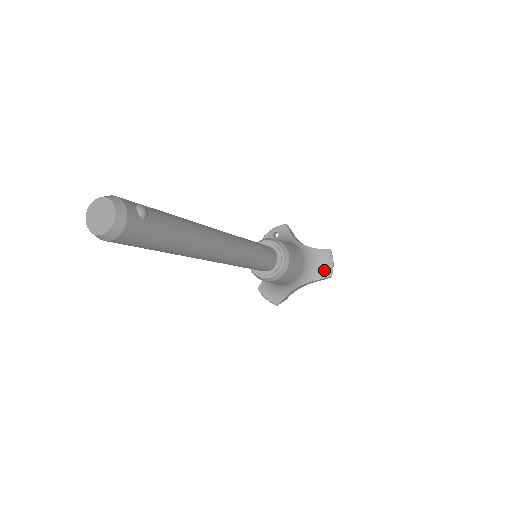
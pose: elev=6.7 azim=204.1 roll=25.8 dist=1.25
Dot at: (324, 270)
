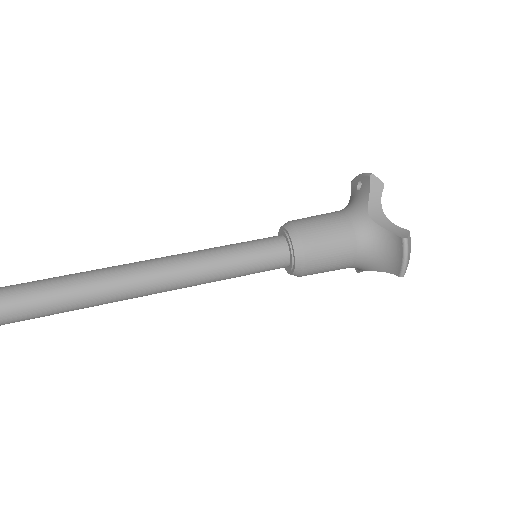
Dot at: (394, 264)
